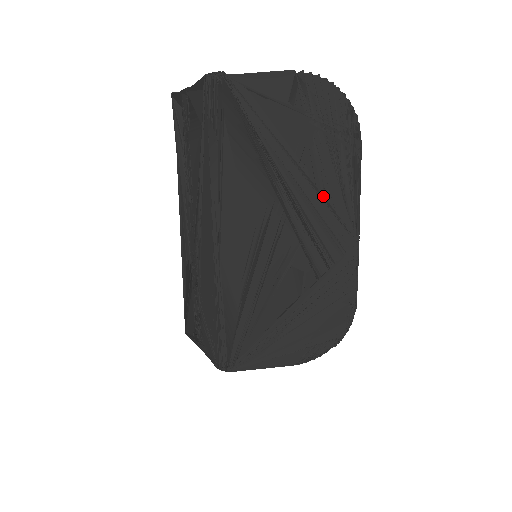
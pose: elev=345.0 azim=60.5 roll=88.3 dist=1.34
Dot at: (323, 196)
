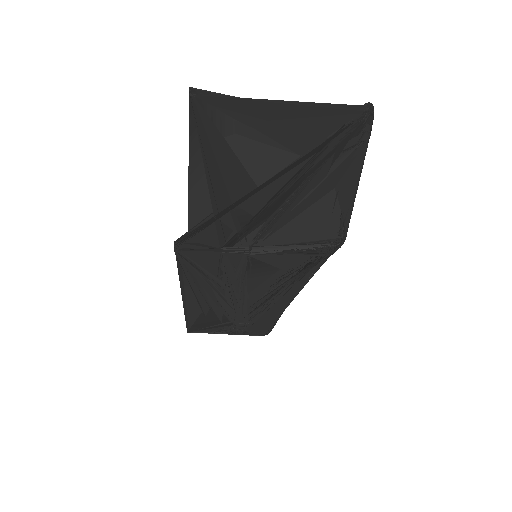
Dot at: occluded
